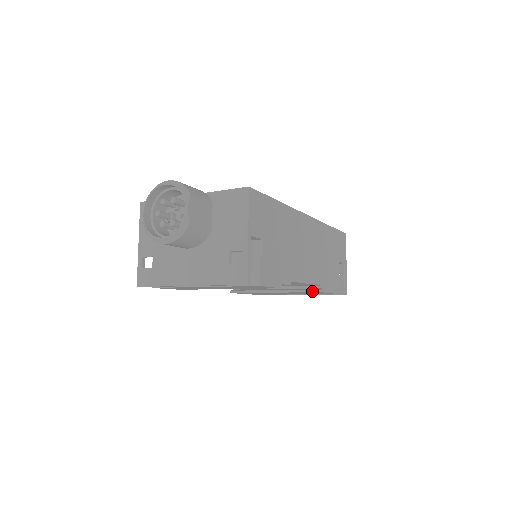
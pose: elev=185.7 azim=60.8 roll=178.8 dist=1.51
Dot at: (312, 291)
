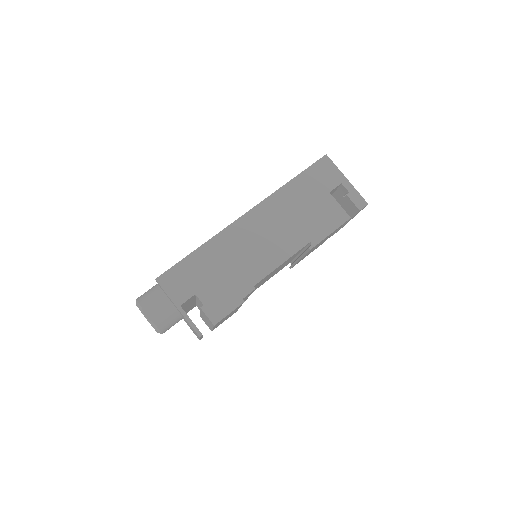
Dot at: (307, 251)
